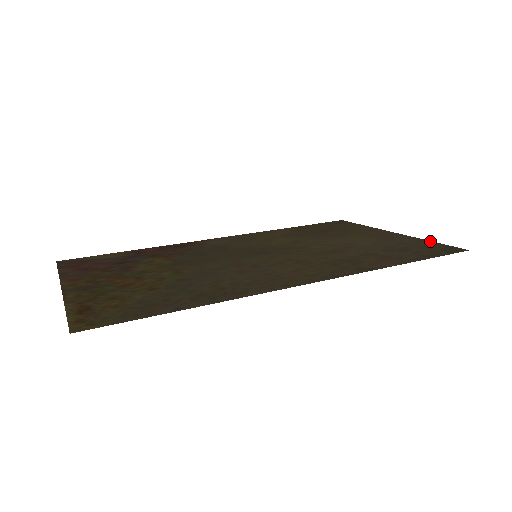
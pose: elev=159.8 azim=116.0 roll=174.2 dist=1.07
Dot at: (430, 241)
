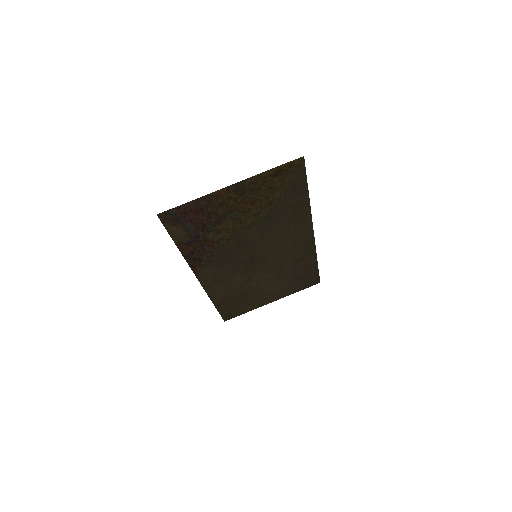
Dot at: (298, 291)
